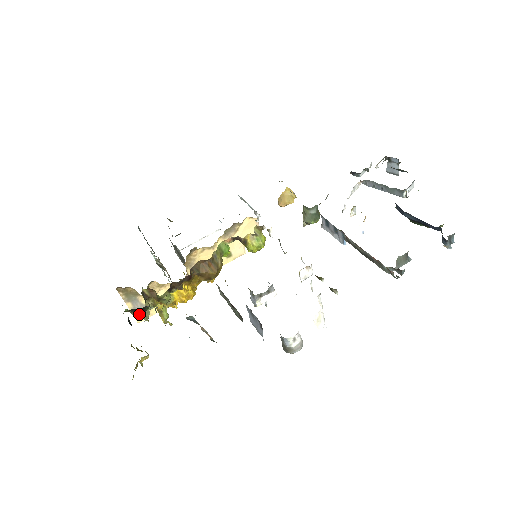
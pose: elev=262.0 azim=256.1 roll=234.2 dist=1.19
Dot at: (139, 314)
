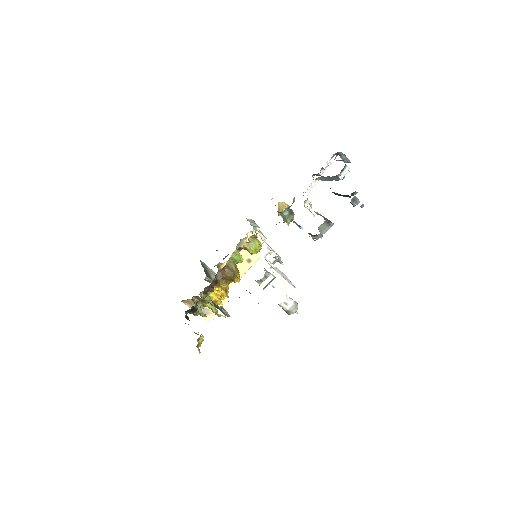
Dot at: (196, 313)
